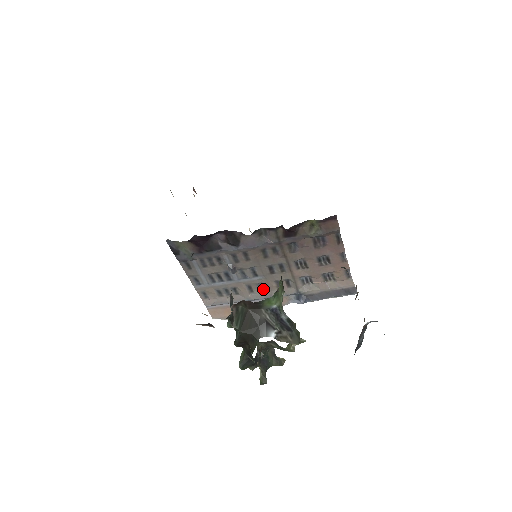
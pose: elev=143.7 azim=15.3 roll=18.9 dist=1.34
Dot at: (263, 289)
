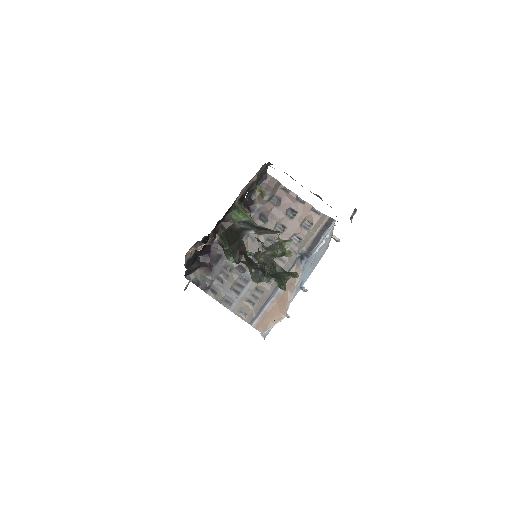
Dot at: occluded
